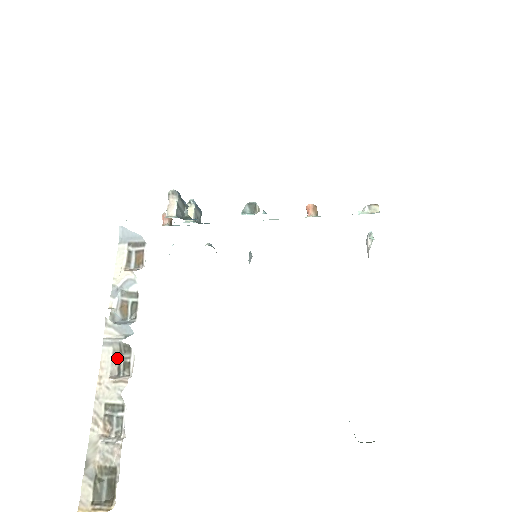
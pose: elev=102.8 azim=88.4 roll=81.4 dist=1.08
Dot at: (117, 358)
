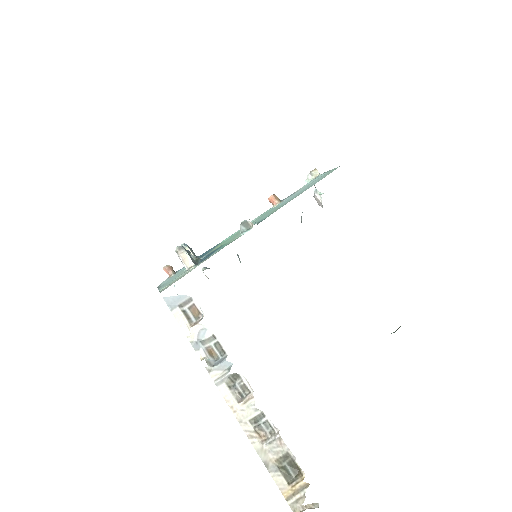
Dot at: (233, 387)
